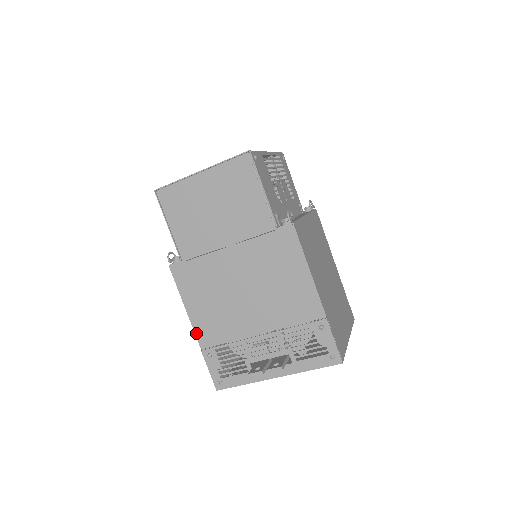
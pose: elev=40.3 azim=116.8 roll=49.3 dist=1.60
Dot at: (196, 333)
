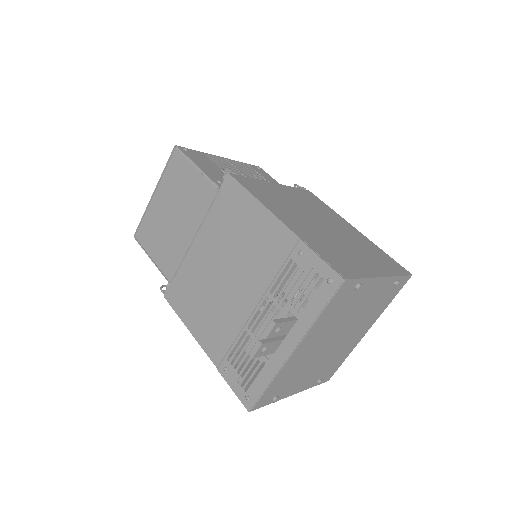
Dot at: (206, 352)
